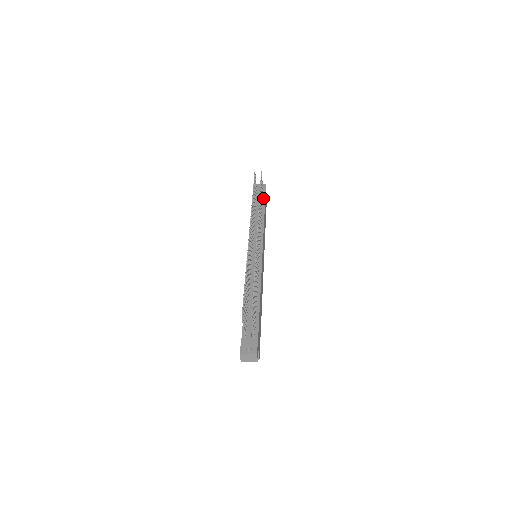
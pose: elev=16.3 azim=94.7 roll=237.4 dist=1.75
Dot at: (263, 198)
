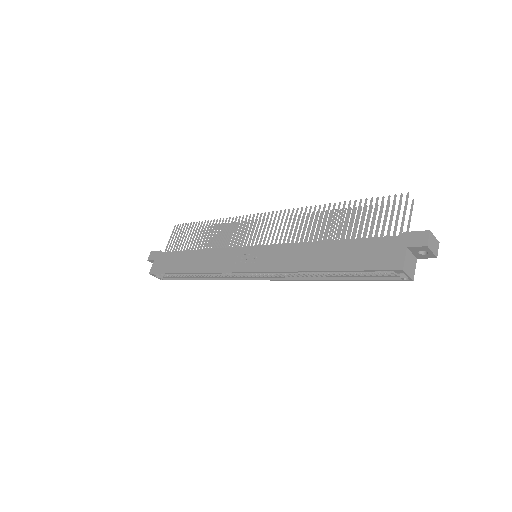
Dot at: occluded
